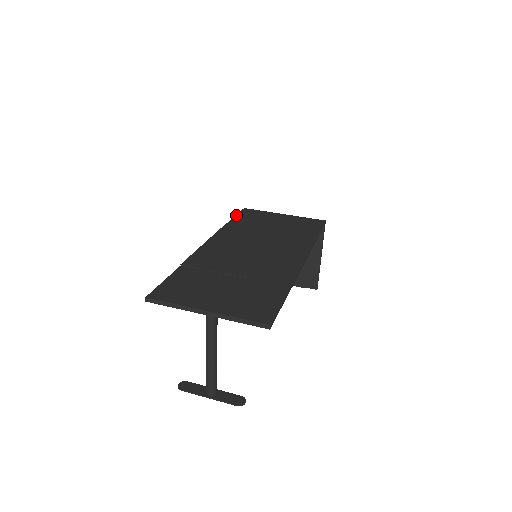
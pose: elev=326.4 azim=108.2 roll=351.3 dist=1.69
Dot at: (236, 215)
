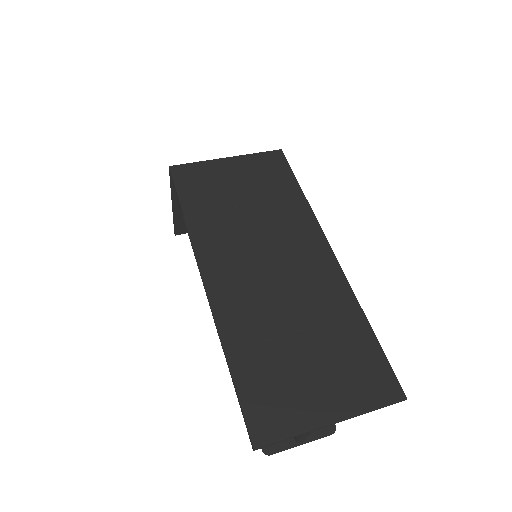
Dot at: (176, 191)
